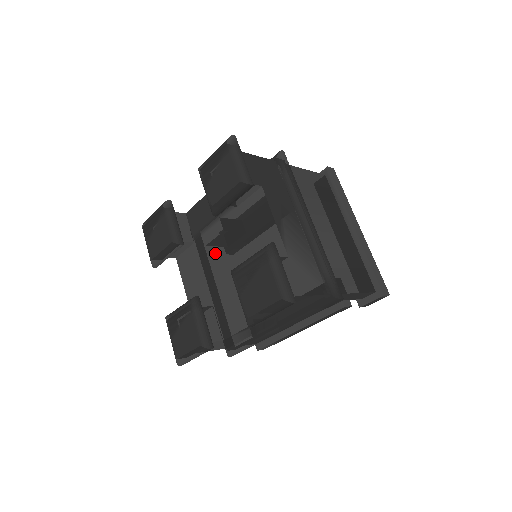
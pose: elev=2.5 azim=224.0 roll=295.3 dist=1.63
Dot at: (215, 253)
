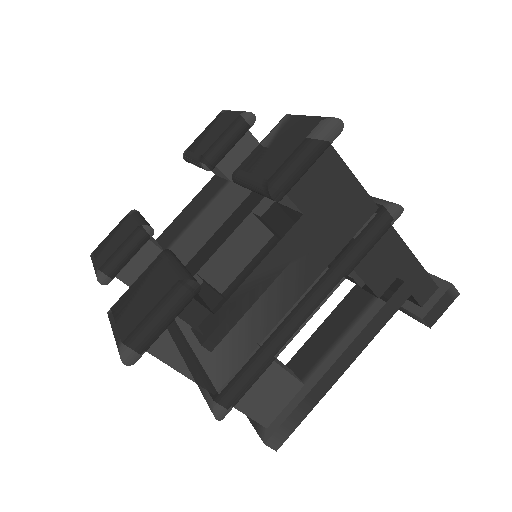
Dot at: (199, 237)
